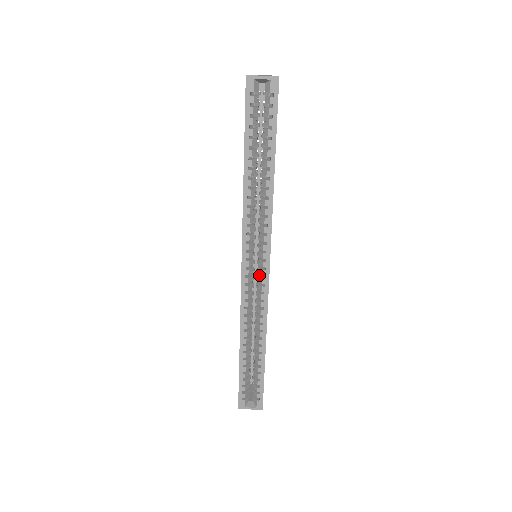
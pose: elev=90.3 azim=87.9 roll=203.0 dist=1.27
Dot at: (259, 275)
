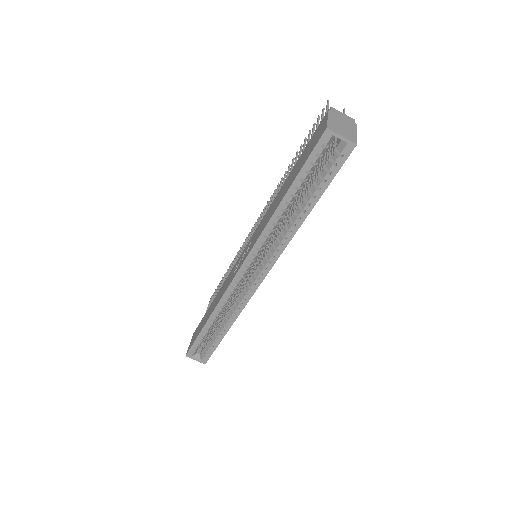
Dot at: (251, 279)
